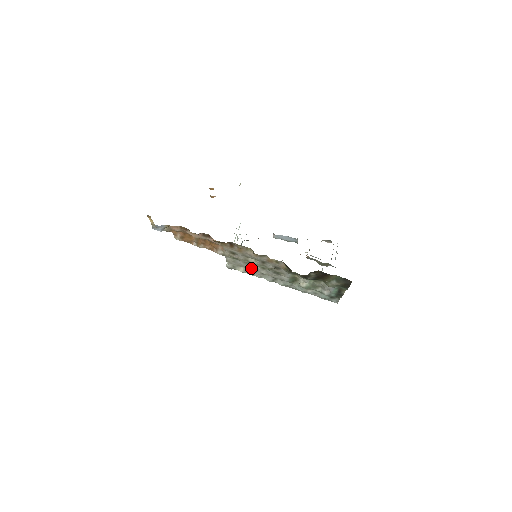
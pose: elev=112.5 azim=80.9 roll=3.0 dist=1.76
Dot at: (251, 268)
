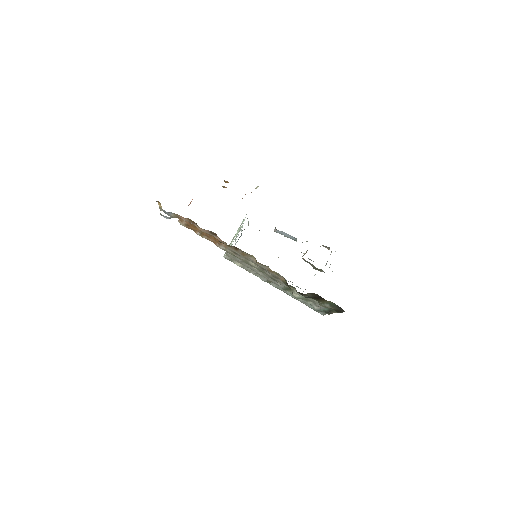
Dot at: (249, 267)
